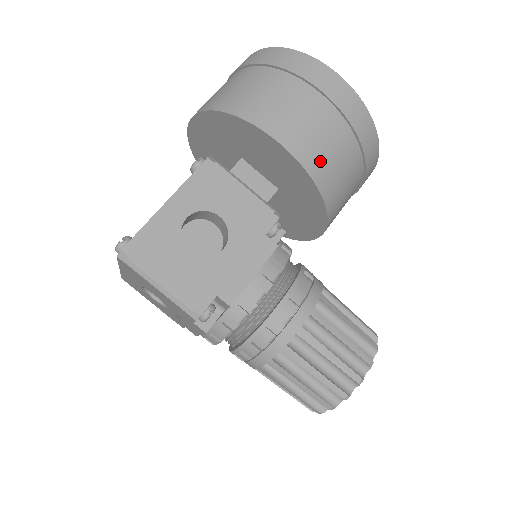
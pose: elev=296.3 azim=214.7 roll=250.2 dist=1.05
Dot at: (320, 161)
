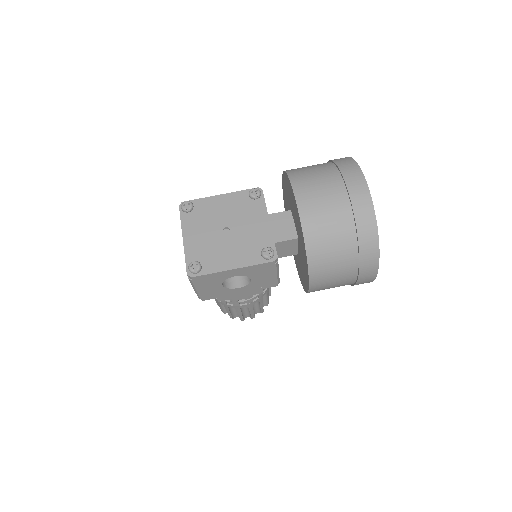
Dot at: (319, 290)
